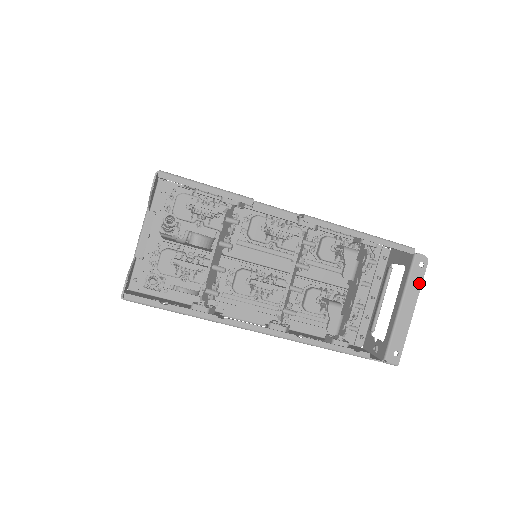
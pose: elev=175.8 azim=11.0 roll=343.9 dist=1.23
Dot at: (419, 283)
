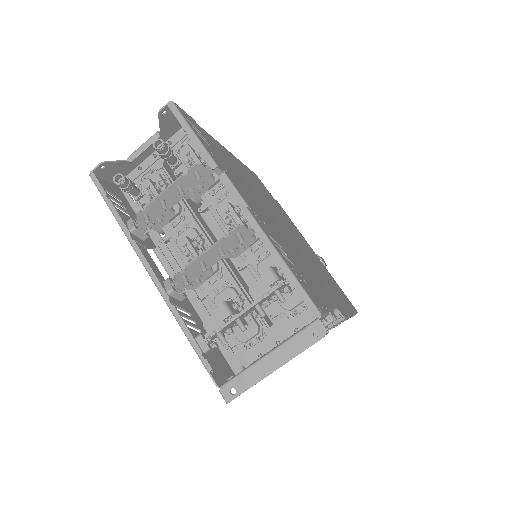
Dot at: (301, 348)
